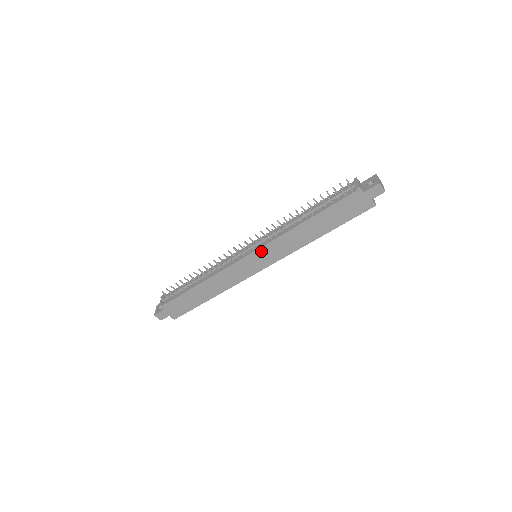
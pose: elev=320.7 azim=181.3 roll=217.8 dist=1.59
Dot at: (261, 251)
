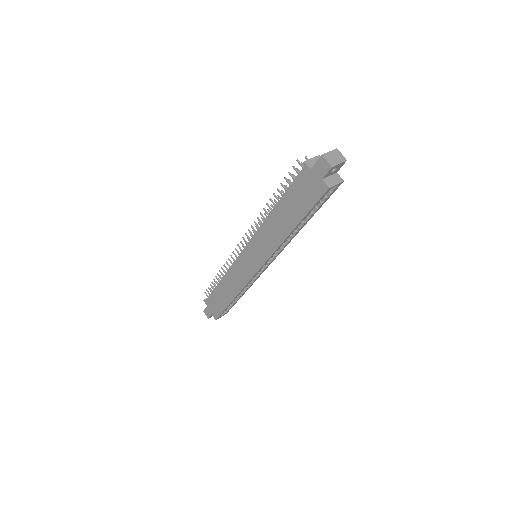
Dot at: (250, 247)
